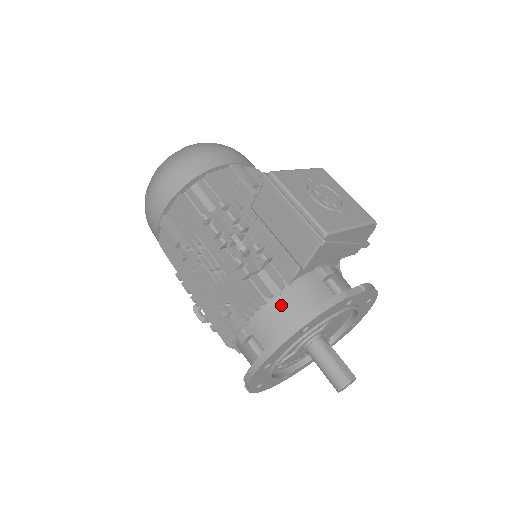
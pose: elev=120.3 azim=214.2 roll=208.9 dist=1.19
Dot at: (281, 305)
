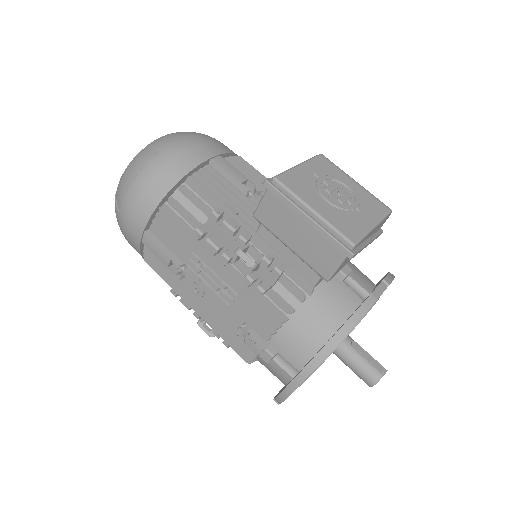
Dot at: (305, 319)
